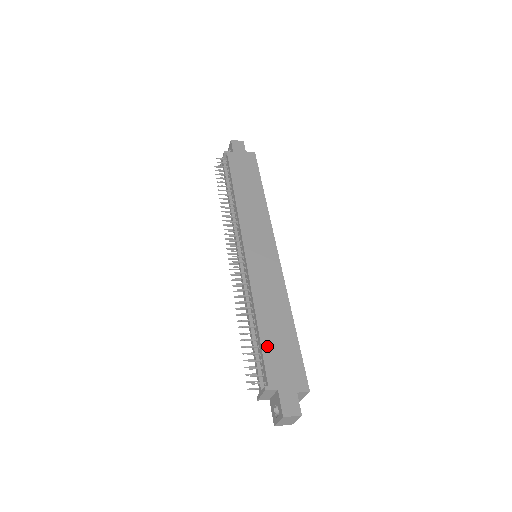
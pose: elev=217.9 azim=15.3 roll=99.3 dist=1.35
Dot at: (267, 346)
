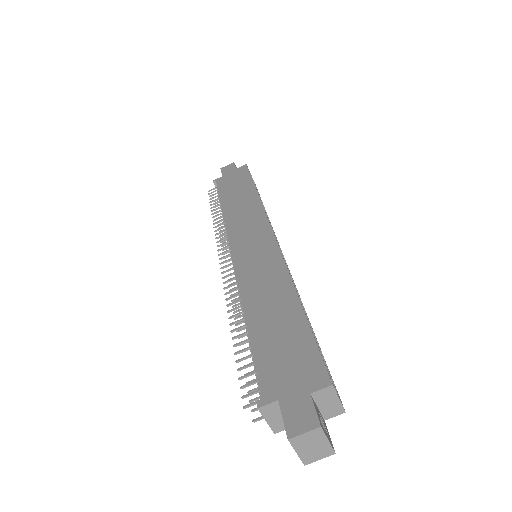
Dot at: (260, 347)
